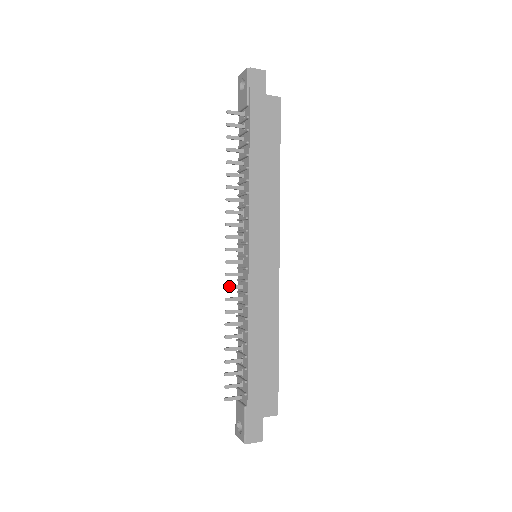
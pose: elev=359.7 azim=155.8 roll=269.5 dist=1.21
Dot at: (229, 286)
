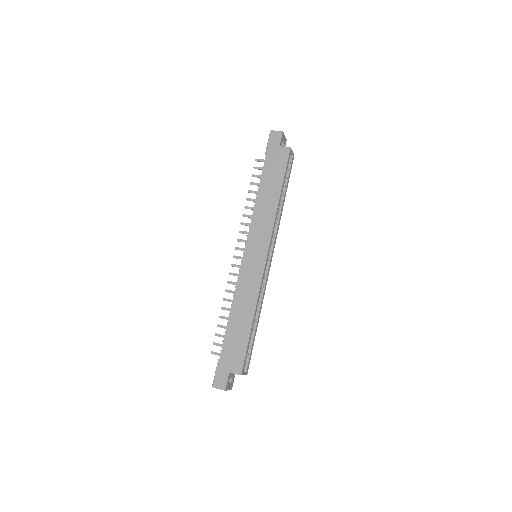
Dot at: (232, 273)
